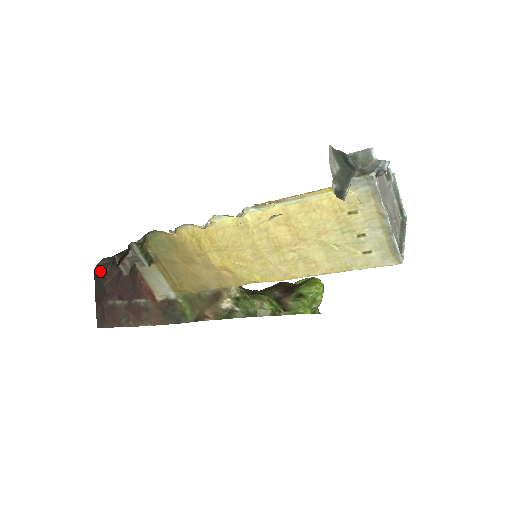
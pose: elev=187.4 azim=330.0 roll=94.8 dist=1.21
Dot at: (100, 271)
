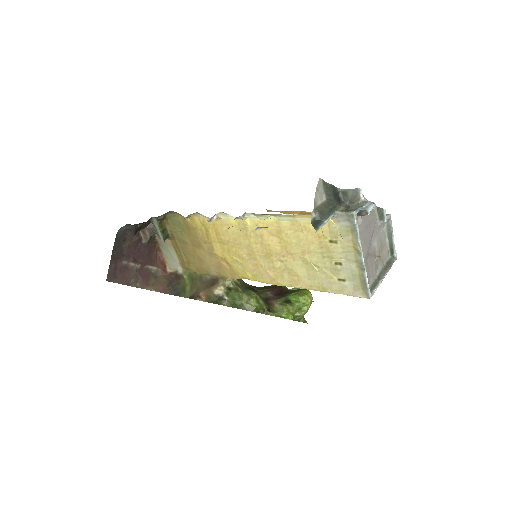
Dot at: (122, 234)
